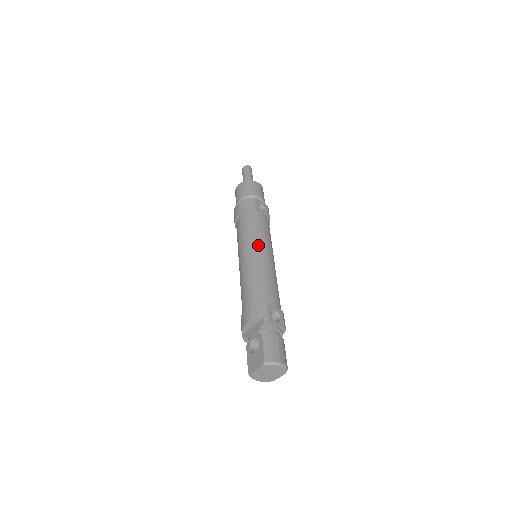
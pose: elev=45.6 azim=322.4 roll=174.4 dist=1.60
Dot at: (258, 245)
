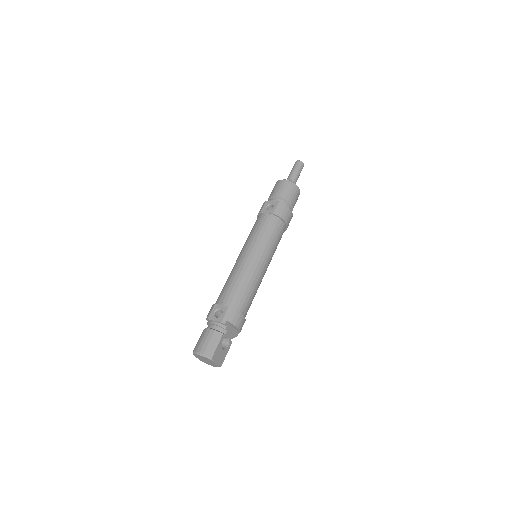
Dot at: (243, 249)
